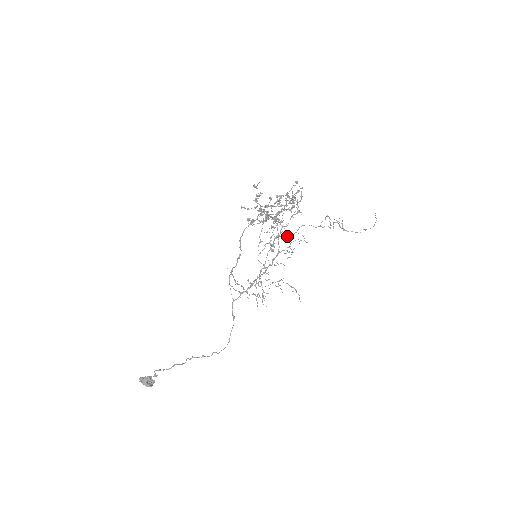
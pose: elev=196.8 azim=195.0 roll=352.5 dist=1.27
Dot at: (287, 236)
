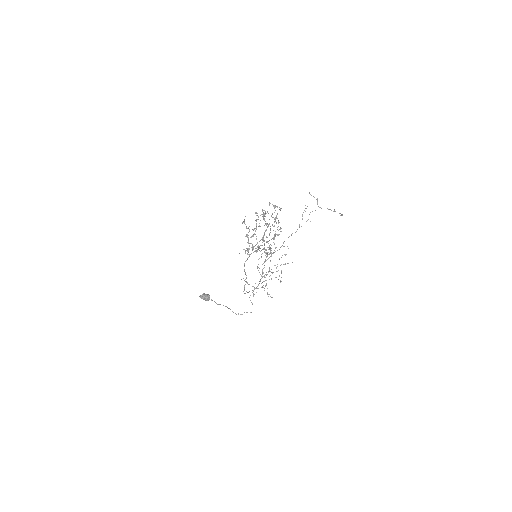
Dot at: (275, 248)
